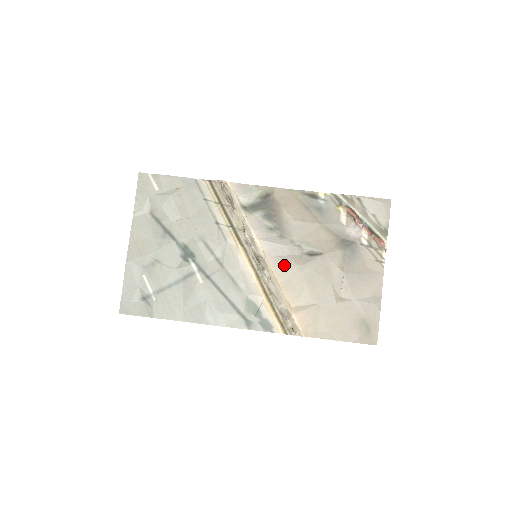
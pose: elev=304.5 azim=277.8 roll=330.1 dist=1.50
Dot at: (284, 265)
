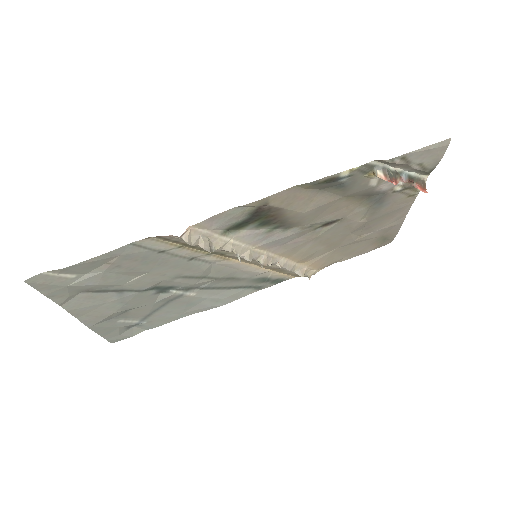
Dot at: (293, 247)
